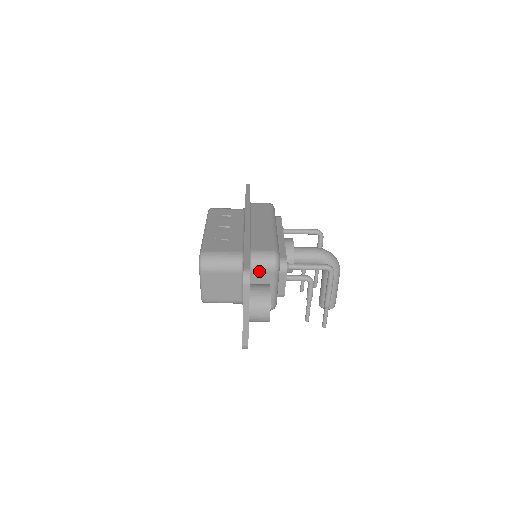
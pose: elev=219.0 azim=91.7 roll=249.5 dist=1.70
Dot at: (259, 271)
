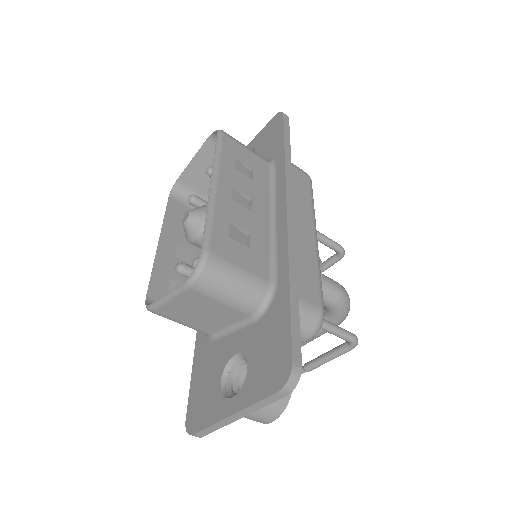
Dot at: occluded
